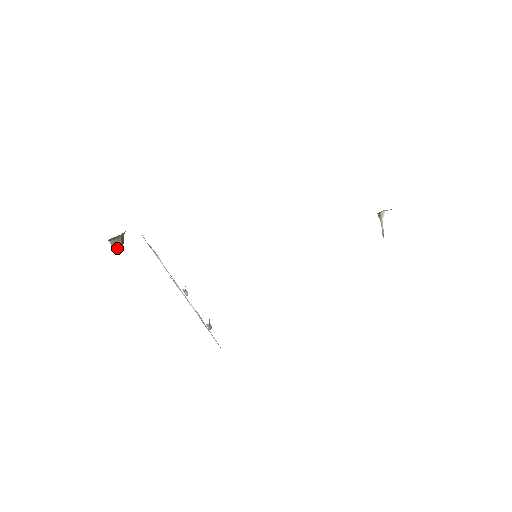
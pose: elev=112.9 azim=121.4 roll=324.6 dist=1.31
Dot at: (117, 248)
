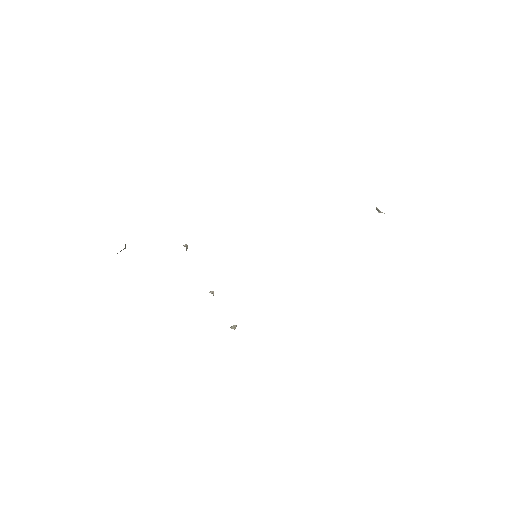
Dot at: occluded
